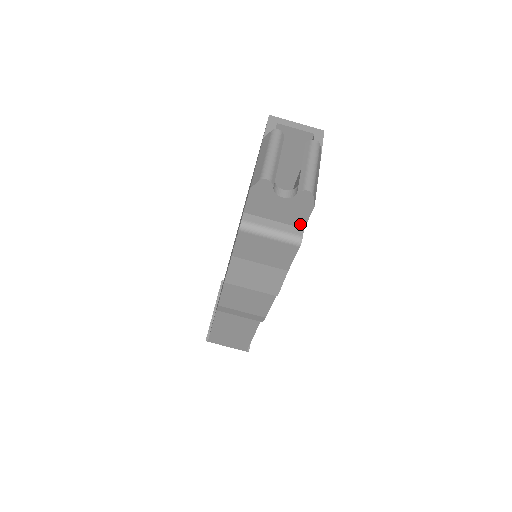
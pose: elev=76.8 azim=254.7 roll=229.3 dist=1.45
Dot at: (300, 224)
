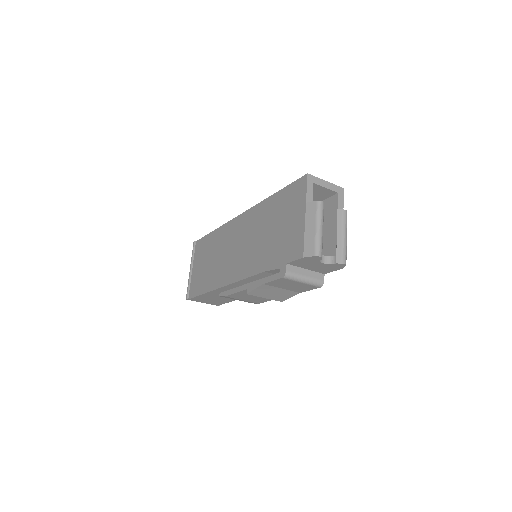
Dot at: (324, 272)
